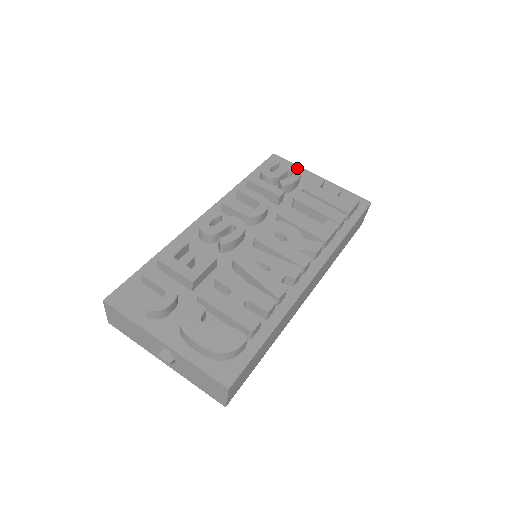
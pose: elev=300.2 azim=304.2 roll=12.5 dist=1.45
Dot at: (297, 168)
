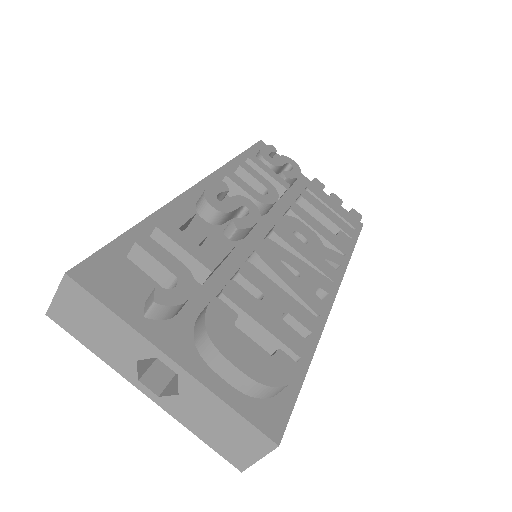
Dot at: (296, 163)
